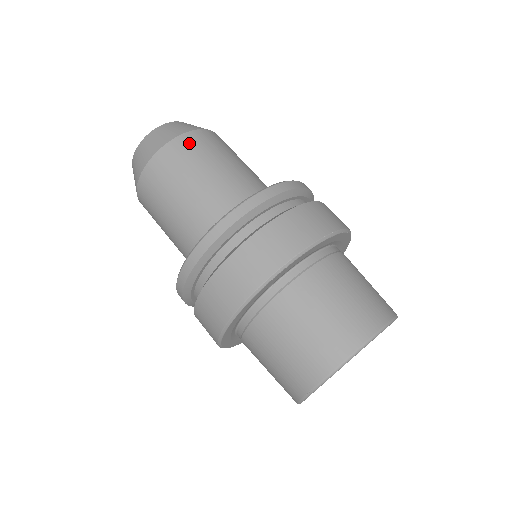
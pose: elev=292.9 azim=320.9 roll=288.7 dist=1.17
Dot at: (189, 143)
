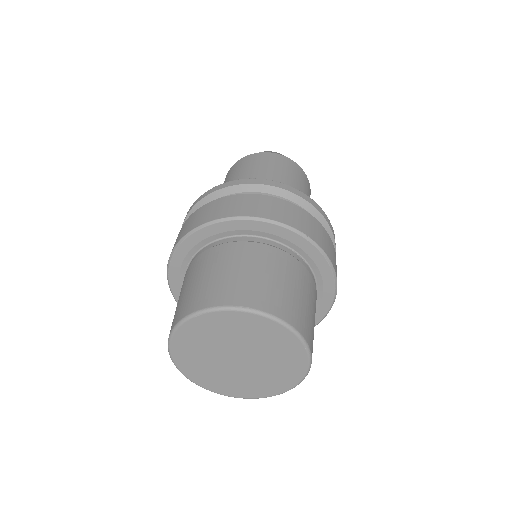
Dot at: (309, 187)
